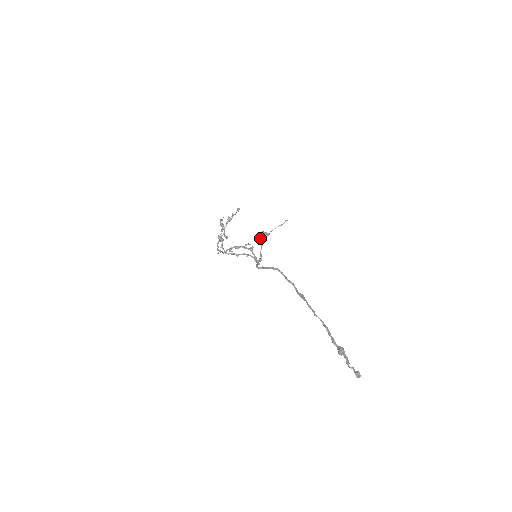
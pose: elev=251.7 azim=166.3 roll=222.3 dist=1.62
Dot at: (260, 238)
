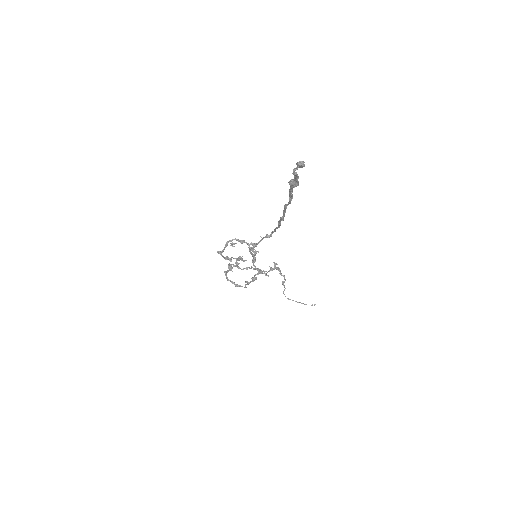
Dot at: occluded
